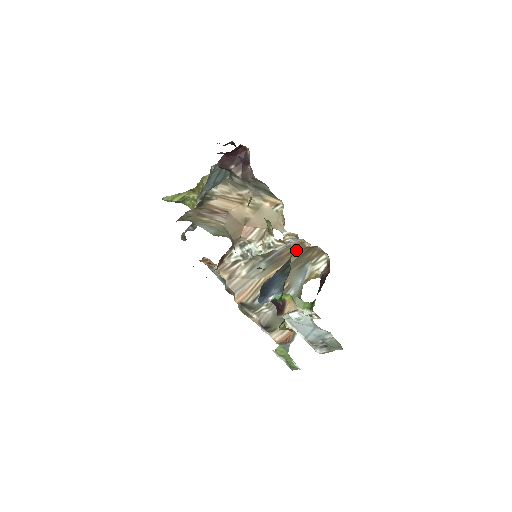
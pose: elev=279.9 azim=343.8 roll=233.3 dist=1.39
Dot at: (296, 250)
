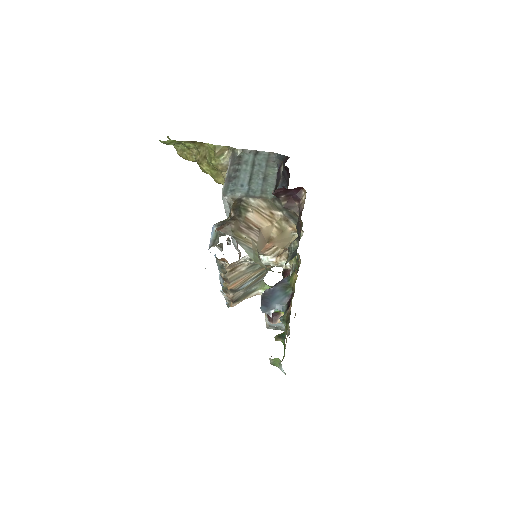
Dot at: occluded
